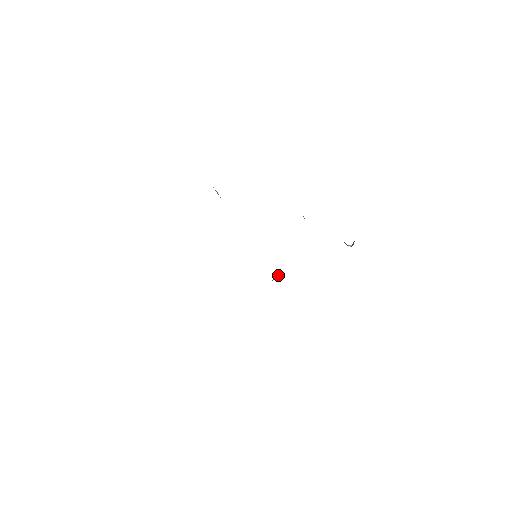
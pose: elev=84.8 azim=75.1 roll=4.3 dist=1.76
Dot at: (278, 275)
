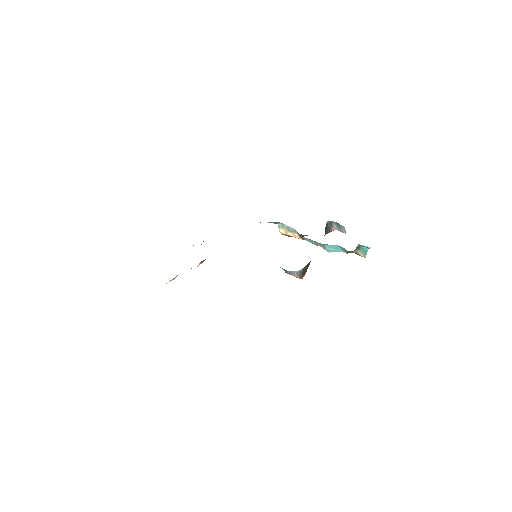
Dot at: occluded
